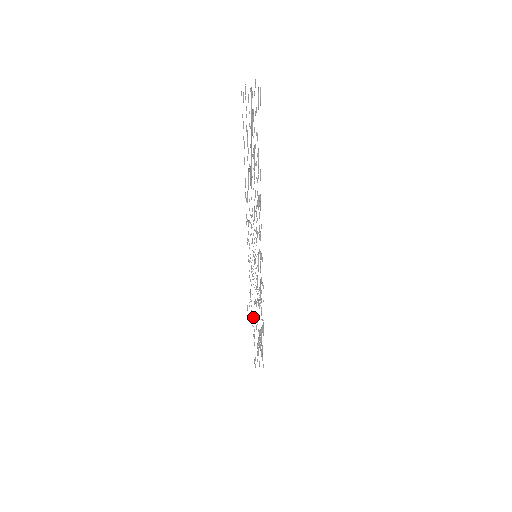
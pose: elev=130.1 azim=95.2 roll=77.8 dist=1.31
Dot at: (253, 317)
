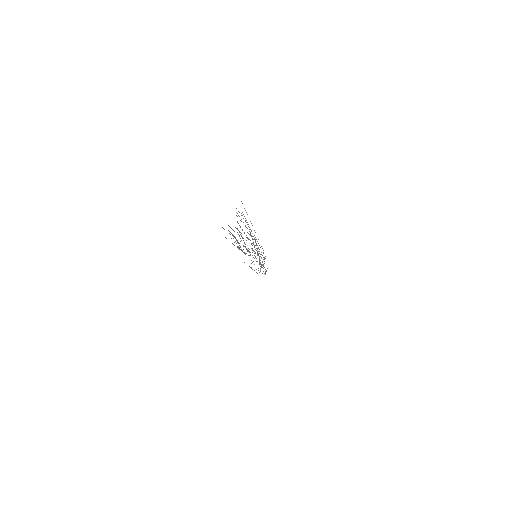
Dot at: occluded
